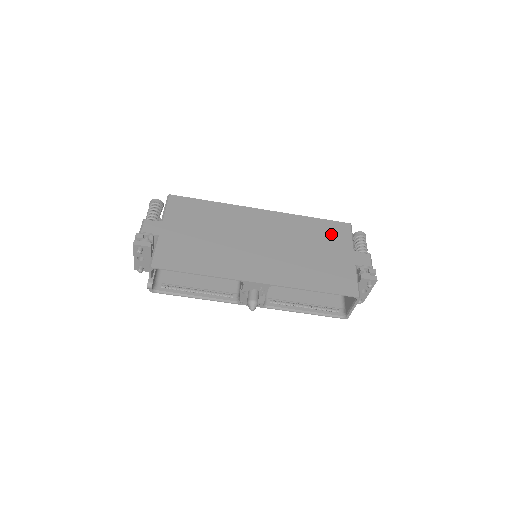
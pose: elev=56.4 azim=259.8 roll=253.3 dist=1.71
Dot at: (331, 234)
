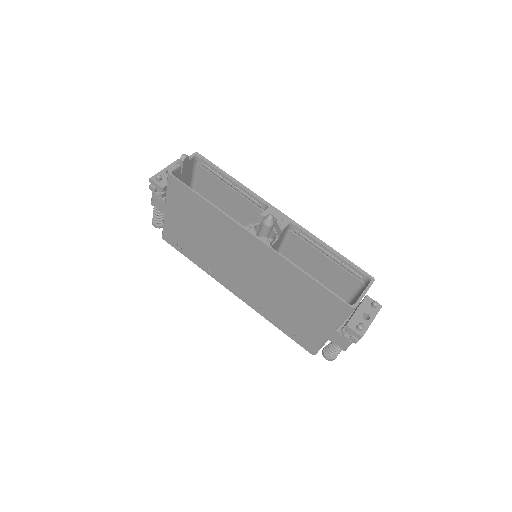
Dot at: occluded
